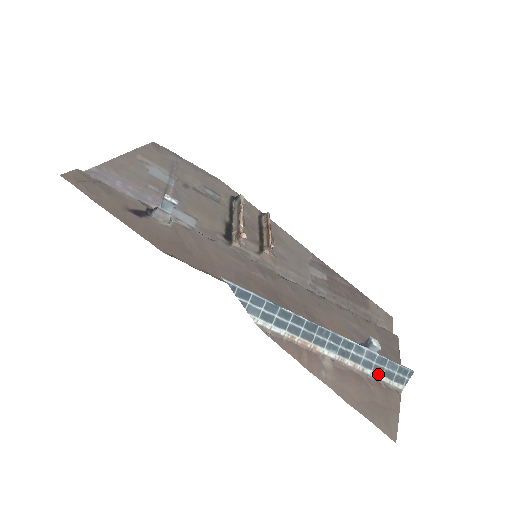
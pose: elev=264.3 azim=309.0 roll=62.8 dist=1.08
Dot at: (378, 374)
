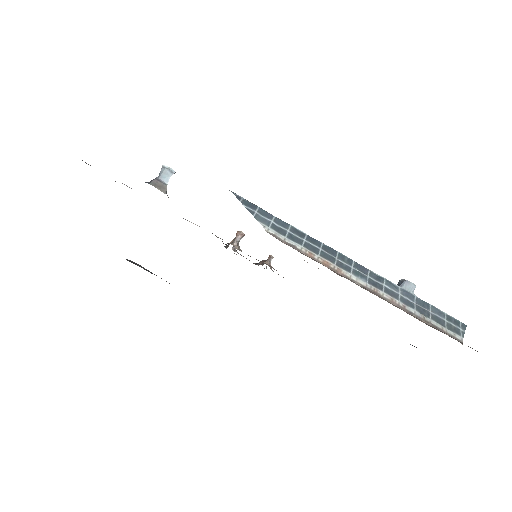
Dot at: (424, 316)
